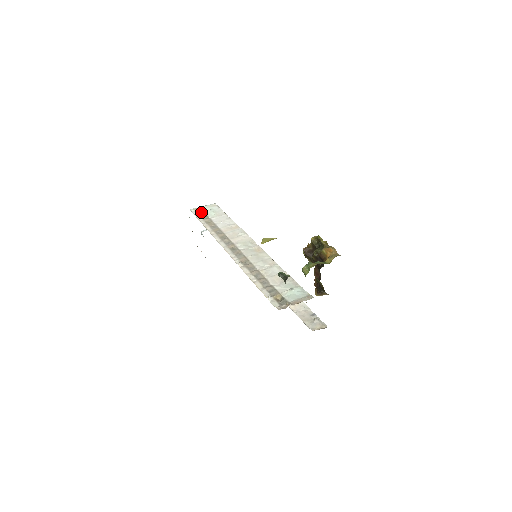
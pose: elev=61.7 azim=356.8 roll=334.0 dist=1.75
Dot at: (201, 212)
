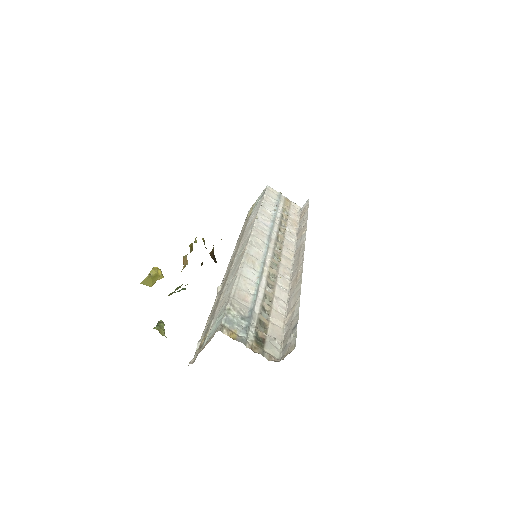
Dot at: (251, 210)
